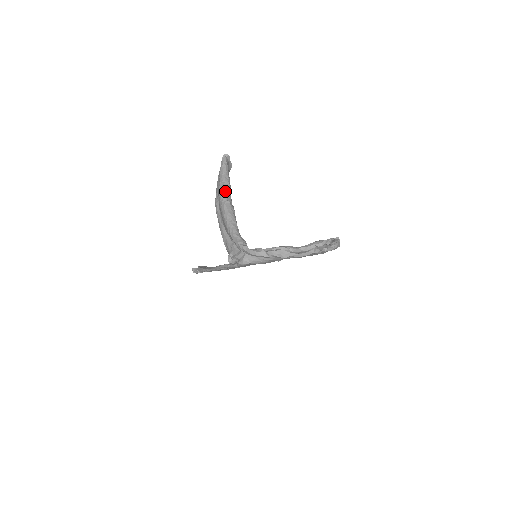
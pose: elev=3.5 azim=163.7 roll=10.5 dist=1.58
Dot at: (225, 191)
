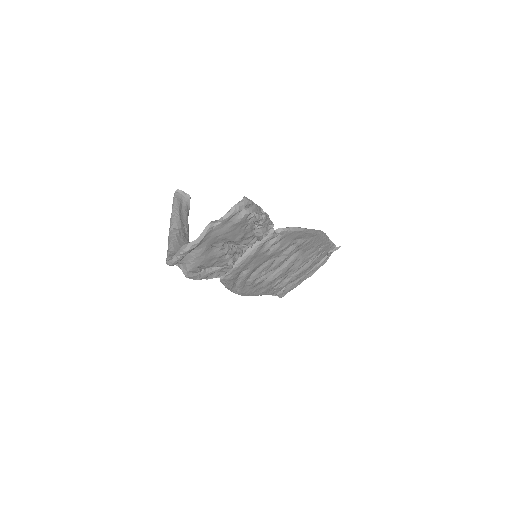
Dot at: (171, 222)
